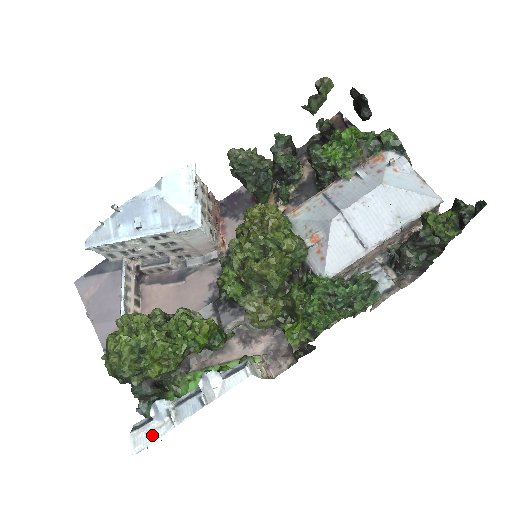
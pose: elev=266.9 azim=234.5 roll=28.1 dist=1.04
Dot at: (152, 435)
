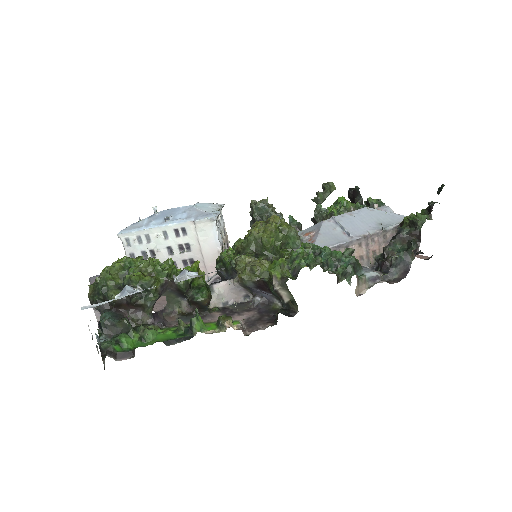
Dot at: (110, 300)
